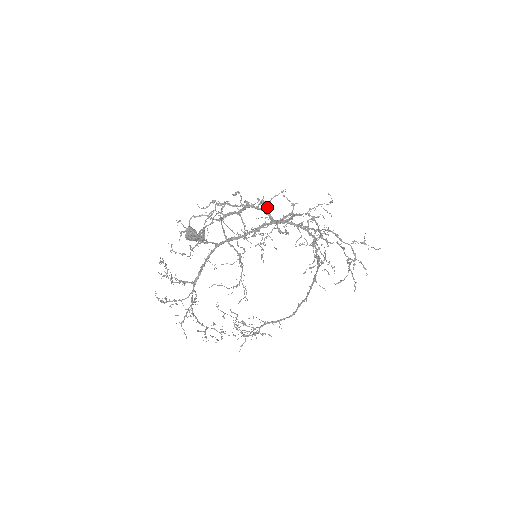
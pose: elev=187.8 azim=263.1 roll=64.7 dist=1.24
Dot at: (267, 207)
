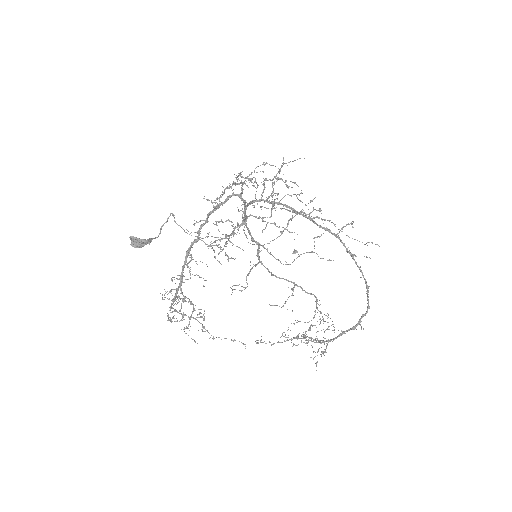
Dot at: occluded
